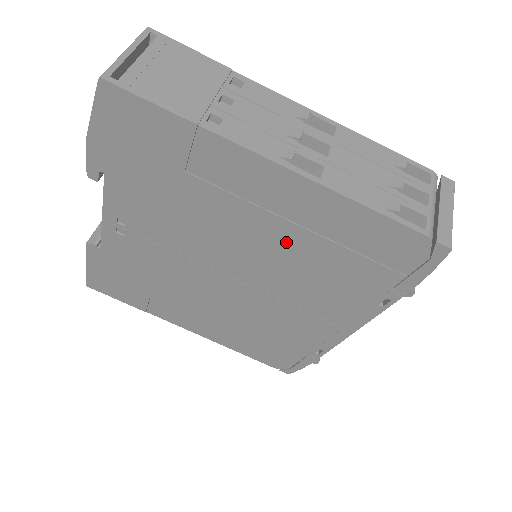
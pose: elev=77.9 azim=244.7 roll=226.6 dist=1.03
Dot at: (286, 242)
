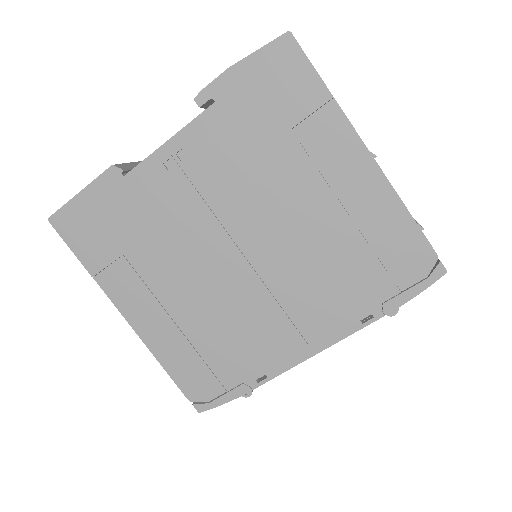
Dot at: (325, 227)
